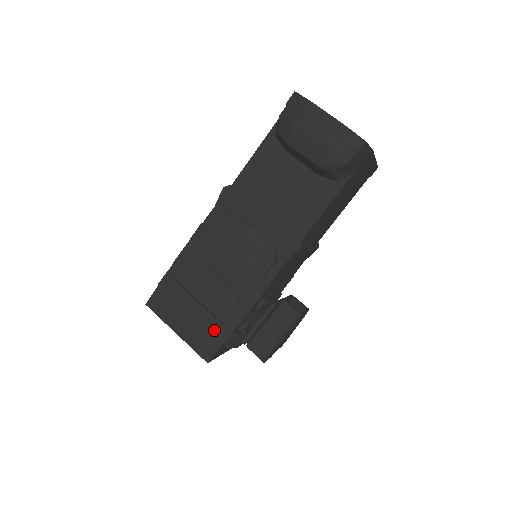
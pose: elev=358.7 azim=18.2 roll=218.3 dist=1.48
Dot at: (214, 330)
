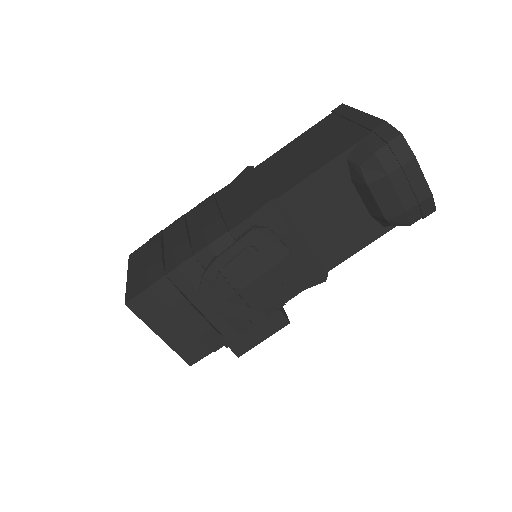
Dot at: (210, 340)
